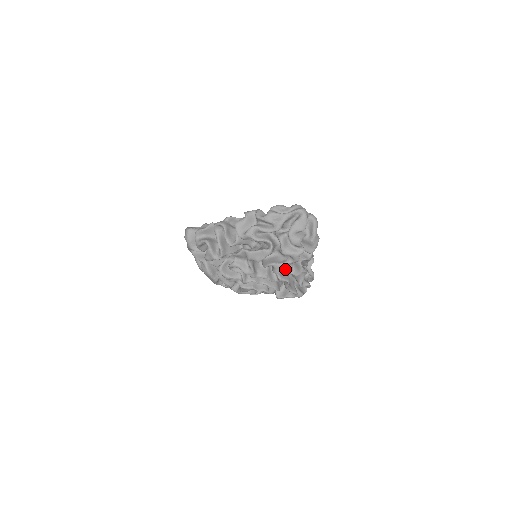
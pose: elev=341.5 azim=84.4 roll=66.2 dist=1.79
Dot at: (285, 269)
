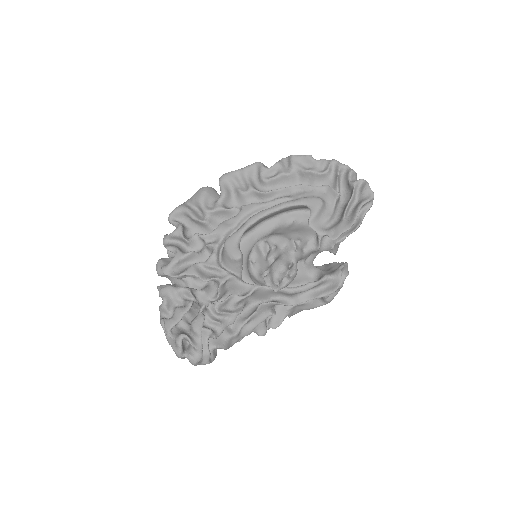
Dot at: occluded
